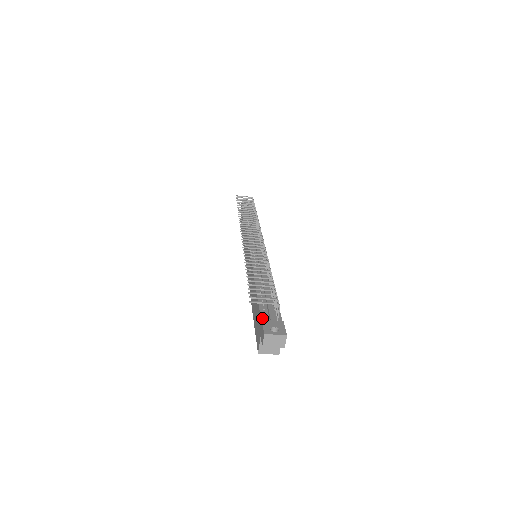
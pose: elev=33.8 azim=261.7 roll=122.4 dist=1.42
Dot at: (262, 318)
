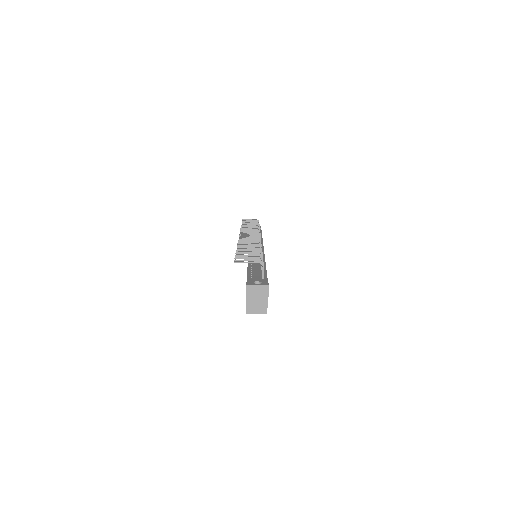
Dot at: occluded
